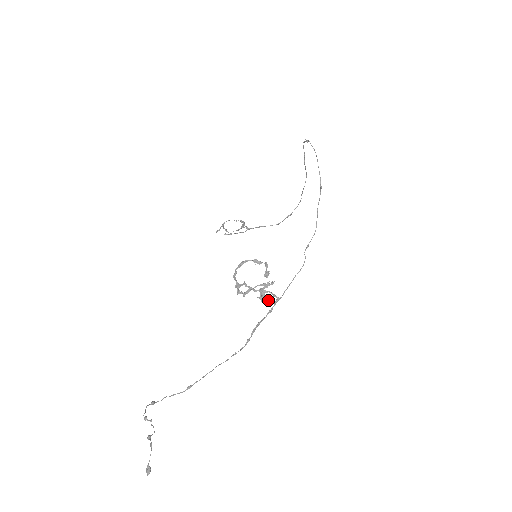
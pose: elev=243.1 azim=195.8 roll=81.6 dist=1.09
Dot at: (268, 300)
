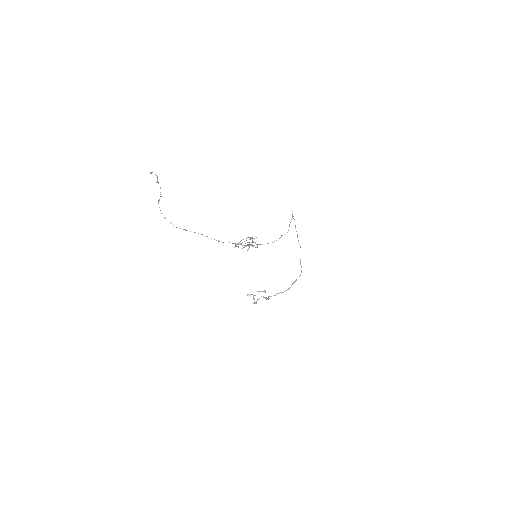
Dot at: occluded
